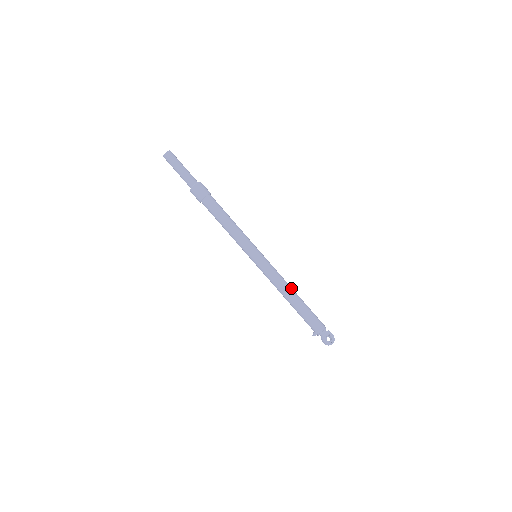
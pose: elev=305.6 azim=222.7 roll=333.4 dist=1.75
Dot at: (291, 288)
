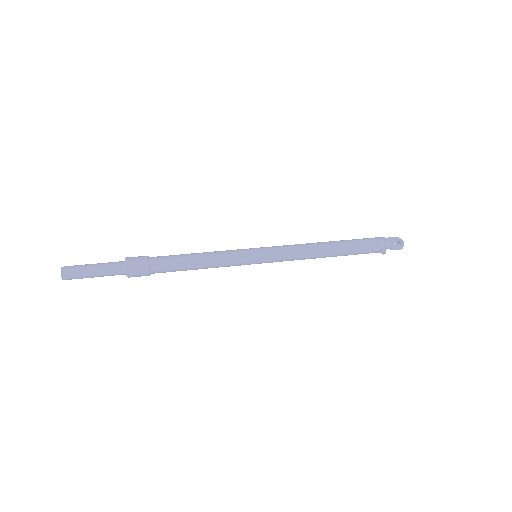
Dot at: (317, 243)
